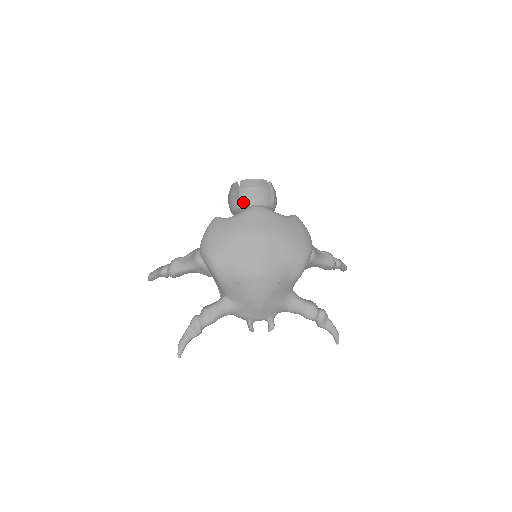
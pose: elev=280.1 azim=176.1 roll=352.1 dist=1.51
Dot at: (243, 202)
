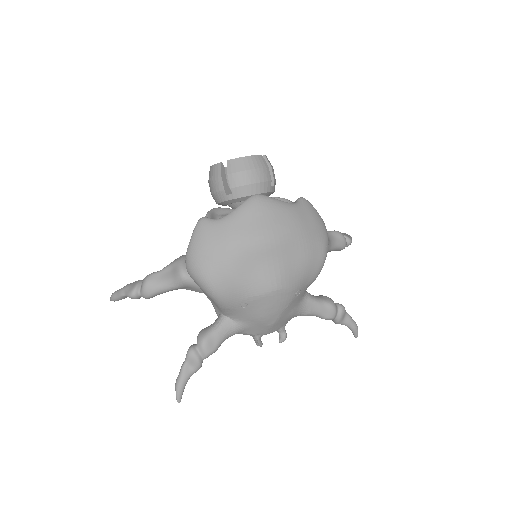
Dot at: (236, 192)
